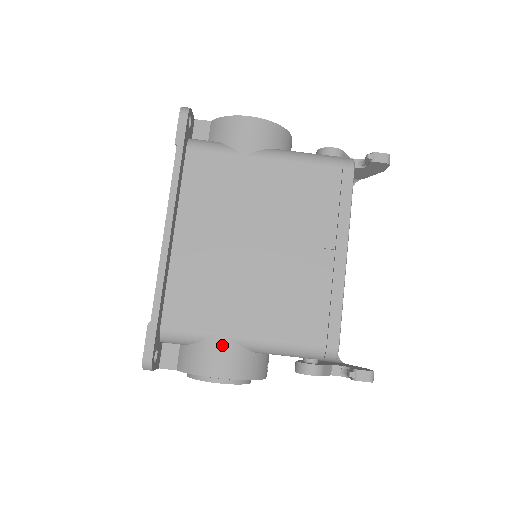
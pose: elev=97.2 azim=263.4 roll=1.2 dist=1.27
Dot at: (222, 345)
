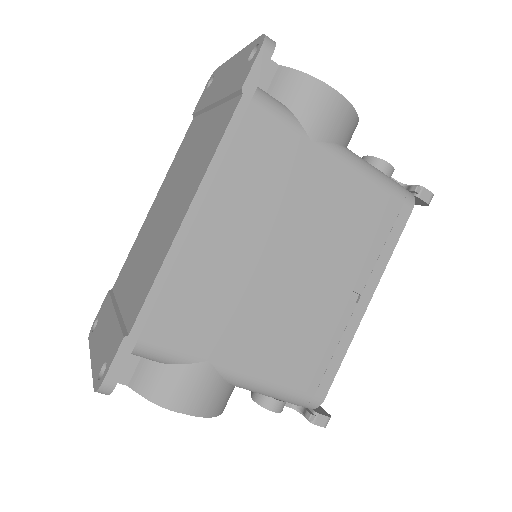
Dot at: (204, 376)
